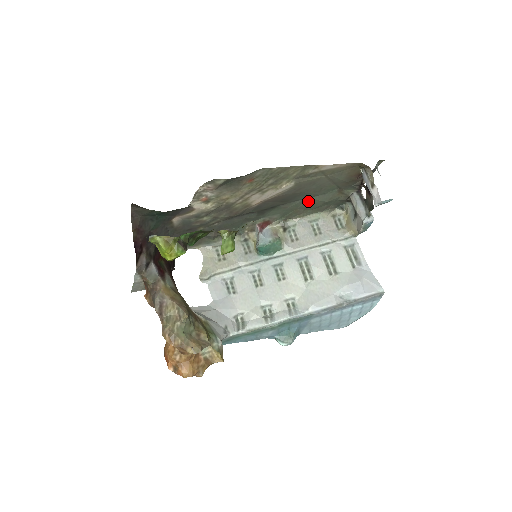
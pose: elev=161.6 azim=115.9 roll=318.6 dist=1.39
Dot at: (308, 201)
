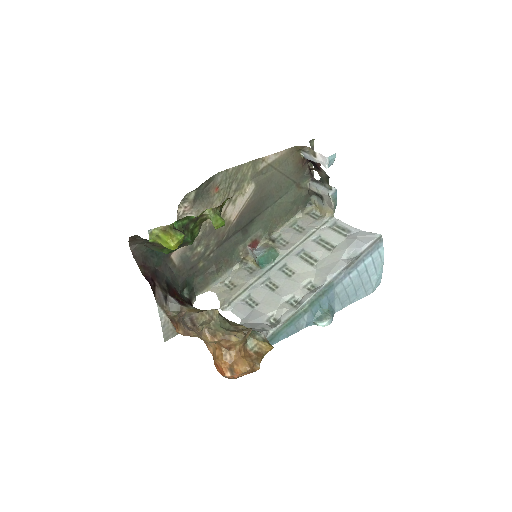
Dot at: (277, 206)
